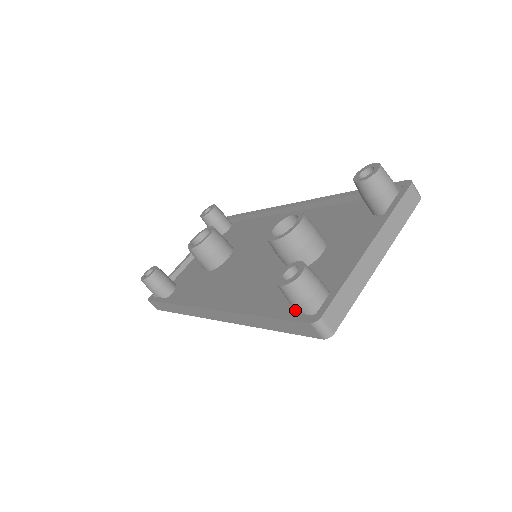
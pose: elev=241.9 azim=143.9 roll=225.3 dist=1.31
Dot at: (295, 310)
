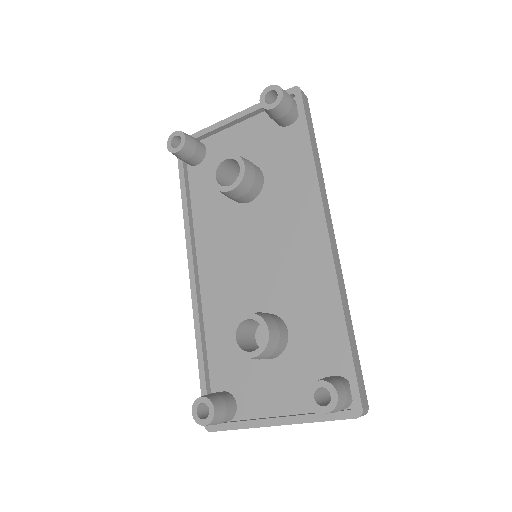
Dot at: (217, 386)
